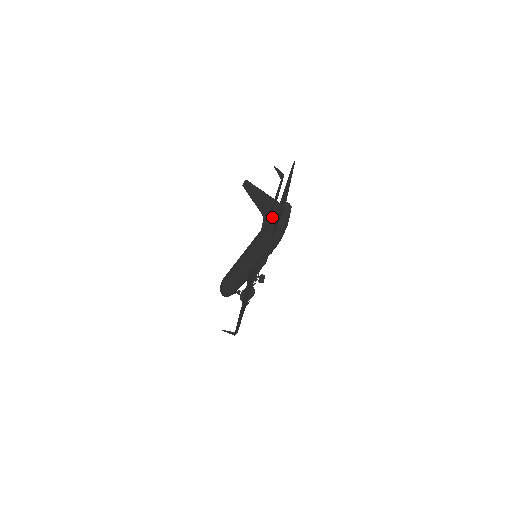
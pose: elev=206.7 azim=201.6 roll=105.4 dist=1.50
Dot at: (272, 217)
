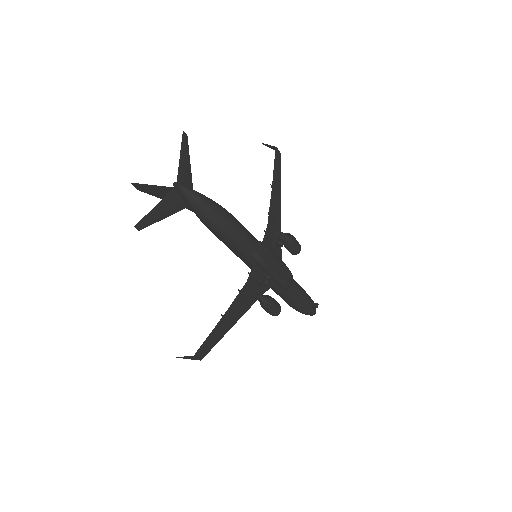
Dot at: occluded
